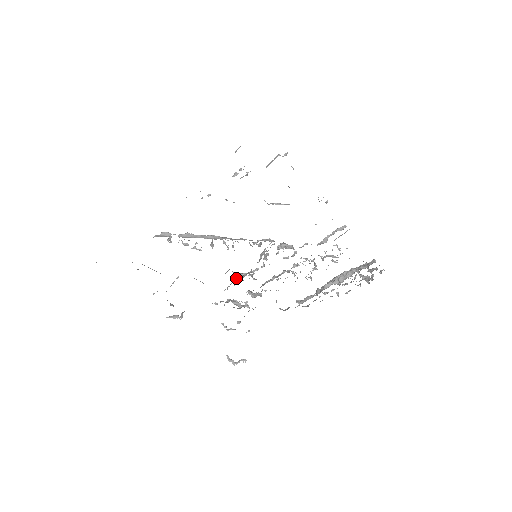
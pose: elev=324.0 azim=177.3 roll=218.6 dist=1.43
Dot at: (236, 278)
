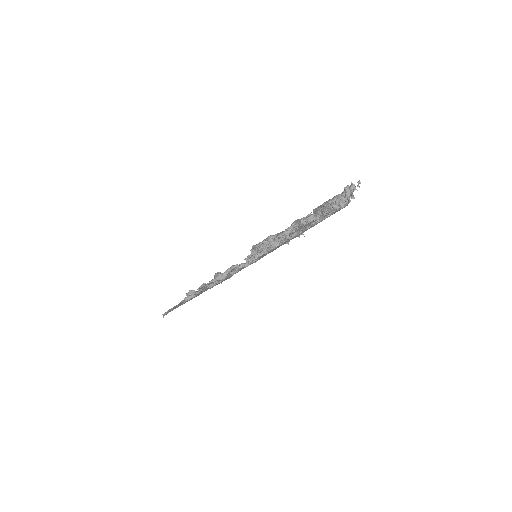
Dot at: occluded
